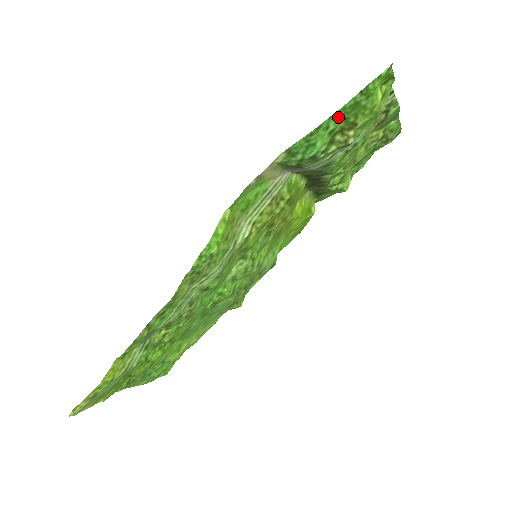
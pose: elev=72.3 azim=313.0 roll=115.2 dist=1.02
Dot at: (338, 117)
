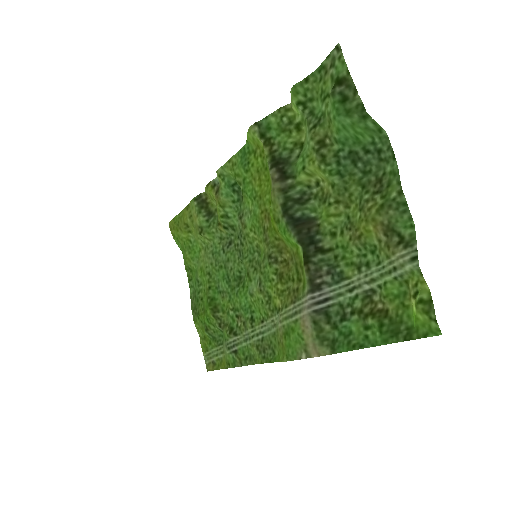
Dot at: (378, 337)
